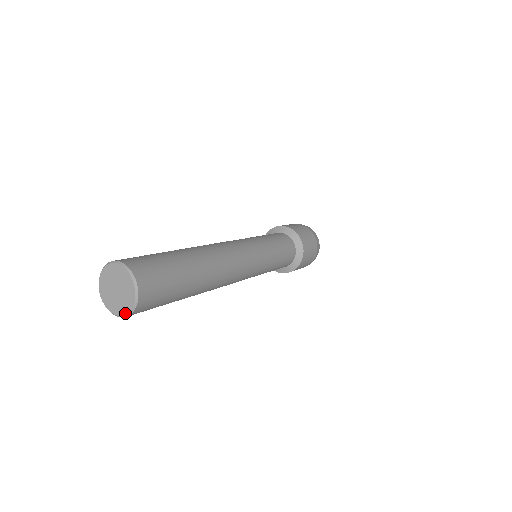
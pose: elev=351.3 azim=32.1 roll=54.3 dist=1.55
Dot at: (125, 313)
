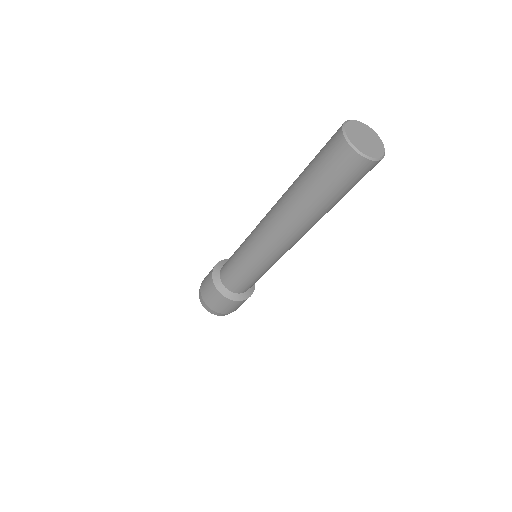
Dot at: (383, 151)
